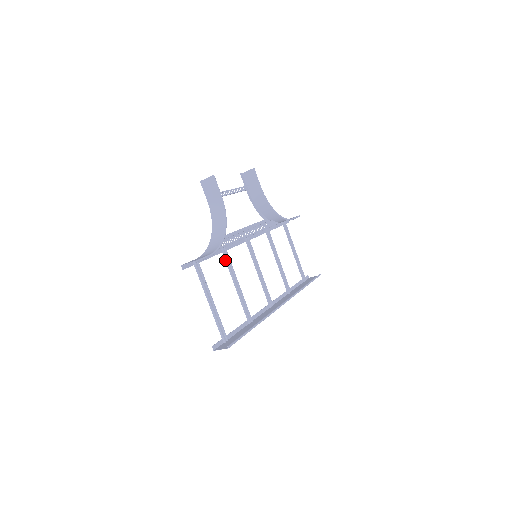
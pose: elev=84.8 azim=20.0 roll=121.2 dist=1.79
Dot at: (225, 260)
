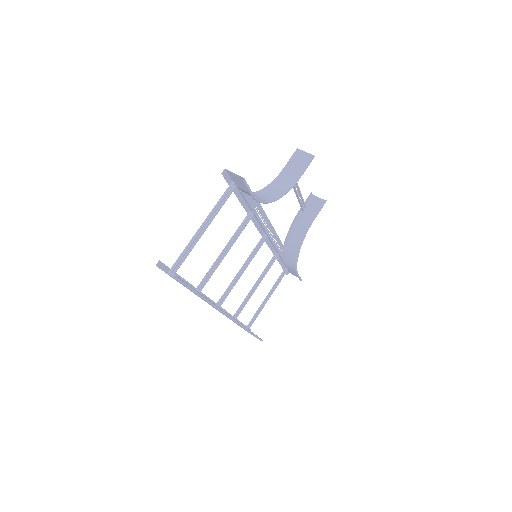
Dot at: (242, 222)
